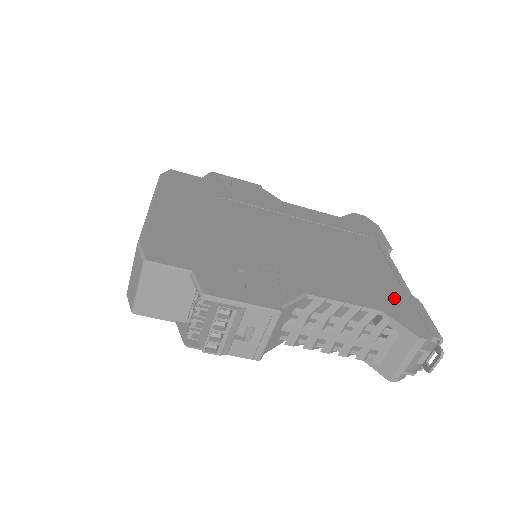
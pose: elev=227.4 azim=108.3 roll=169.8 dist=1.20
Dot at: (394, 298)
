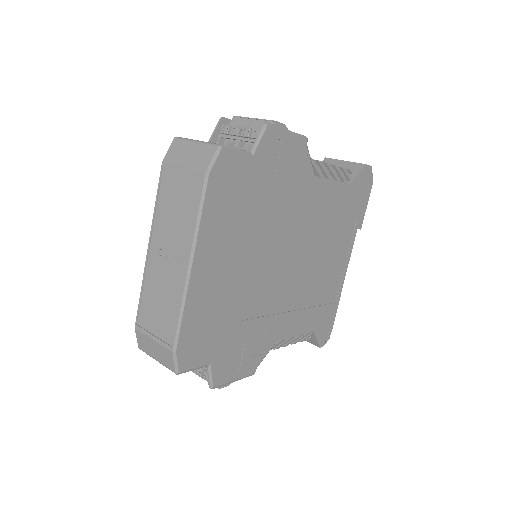
Dot at: (327, 310)
